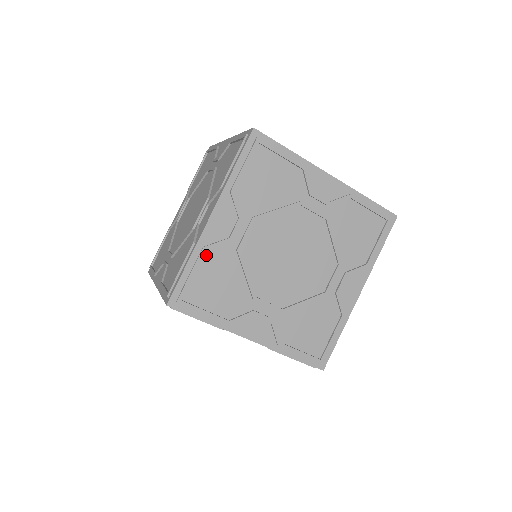
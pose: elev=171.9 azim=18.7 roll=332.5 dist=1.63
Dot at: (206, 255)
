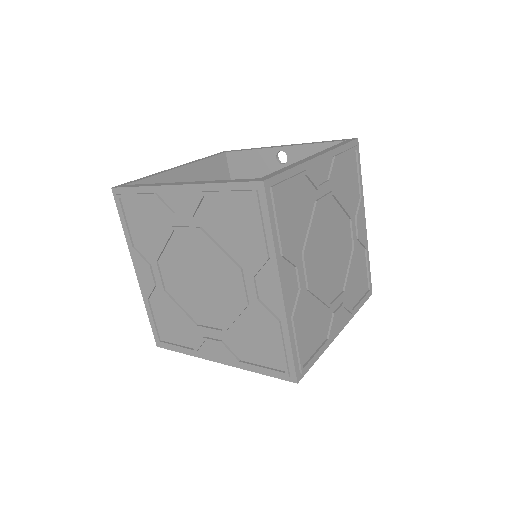
Dot at: (152, 303)
